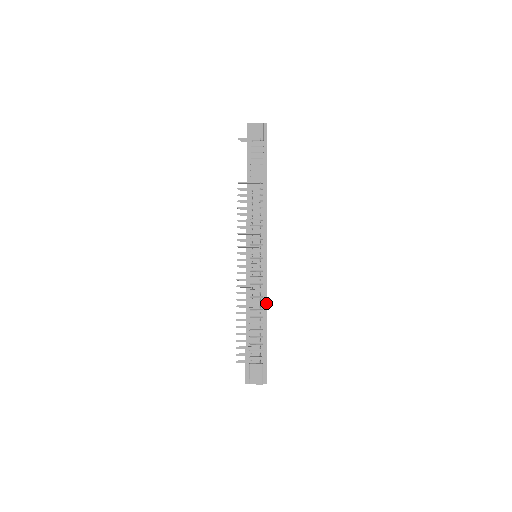
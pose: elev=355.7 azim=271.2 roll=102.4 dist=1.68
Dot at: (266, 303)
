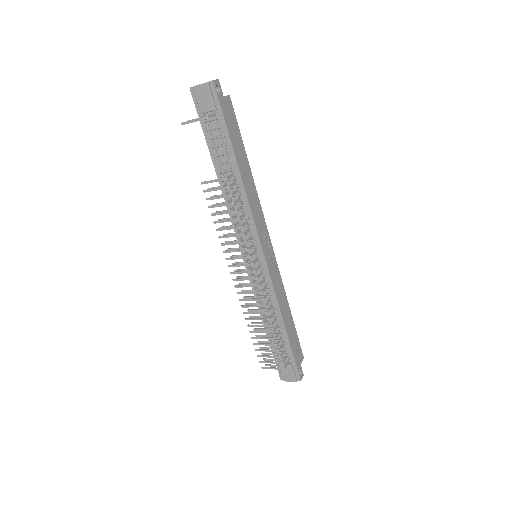
Dot at: (279, 308)
